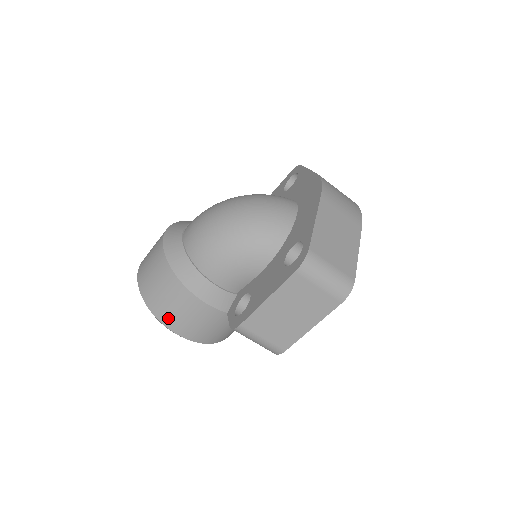
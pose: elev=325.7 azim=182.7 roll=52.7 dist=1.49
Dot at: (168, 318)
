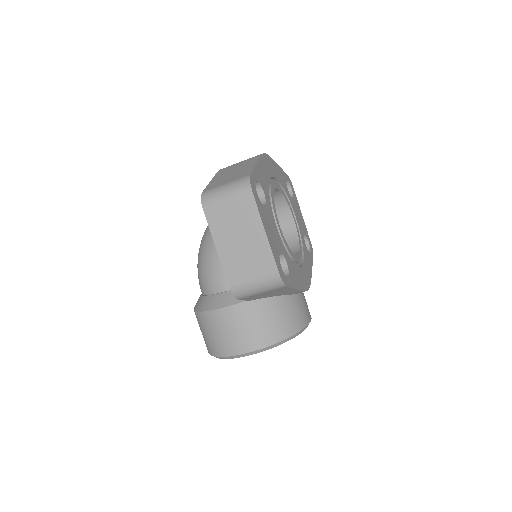
Dot at: (225, 347)
